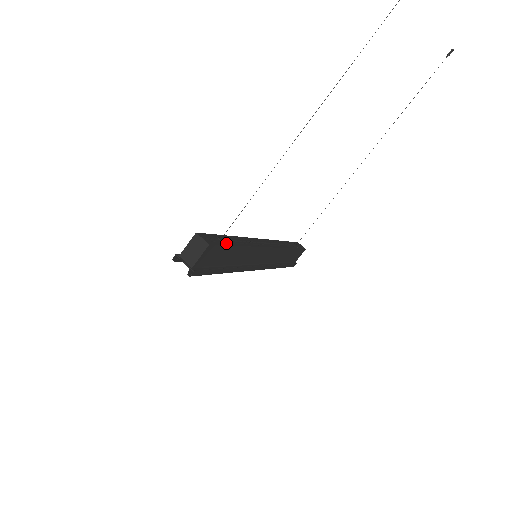
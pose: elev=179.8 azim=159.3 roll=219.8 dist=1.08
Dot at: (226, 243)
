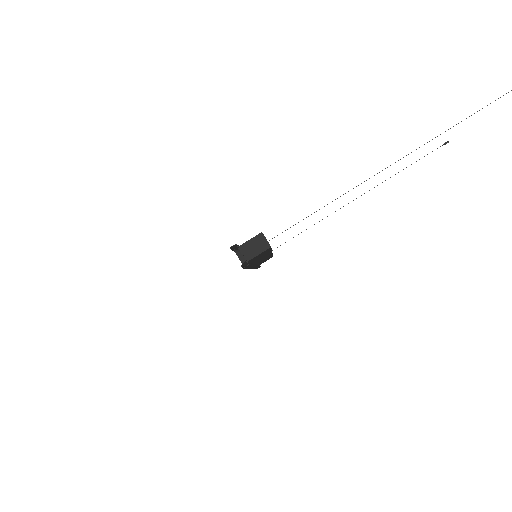
Dot at: occluded
